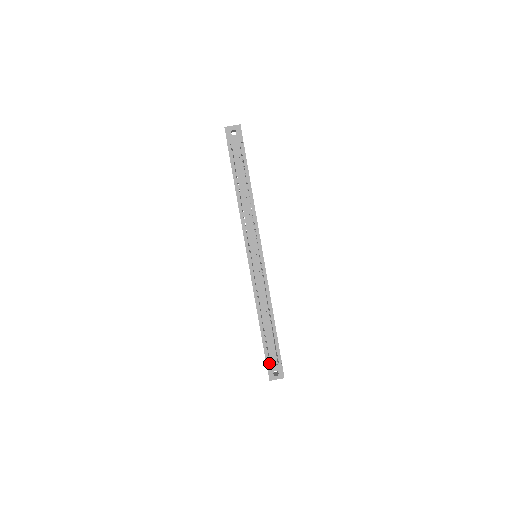
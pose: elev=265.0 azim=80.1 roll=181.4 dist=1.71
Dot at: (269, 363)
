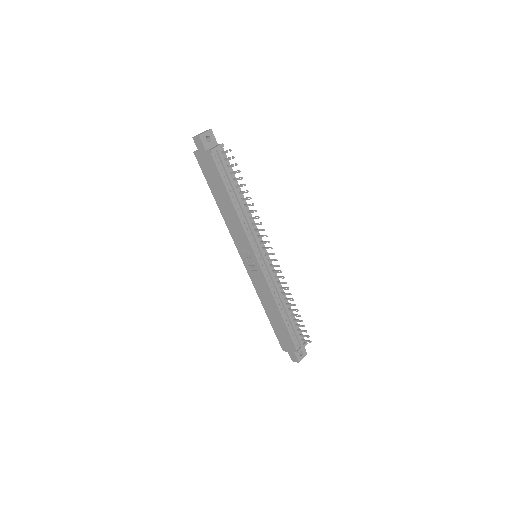
Dot at: (297, 347)
